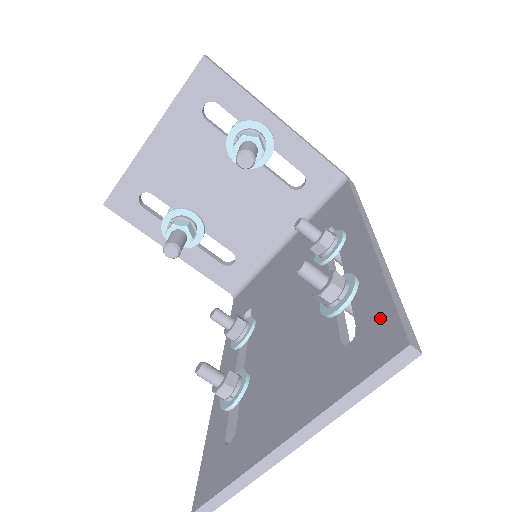
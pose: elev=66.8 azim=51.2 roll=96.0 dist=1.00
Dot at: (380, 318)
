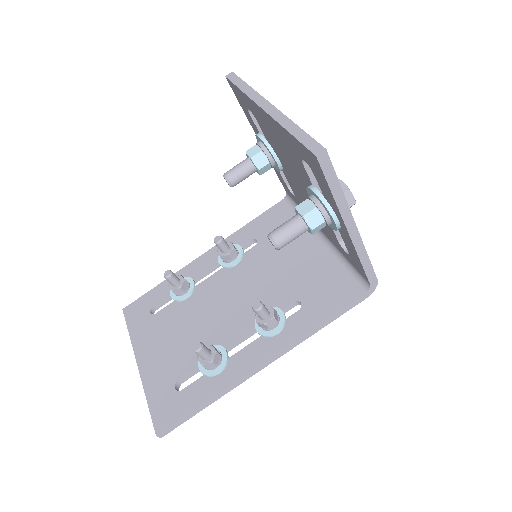
Dot at: (180, 408)
